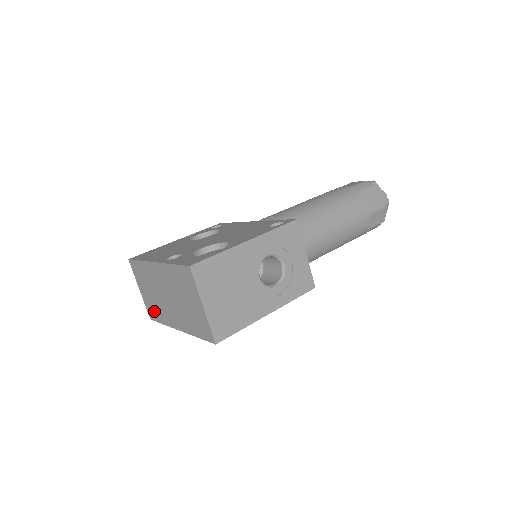
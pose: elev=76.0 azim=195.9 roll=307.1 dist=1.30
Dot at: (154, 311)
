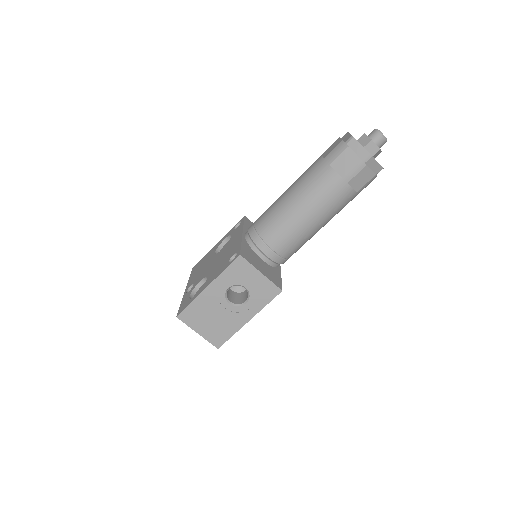
Dot at: occluded
